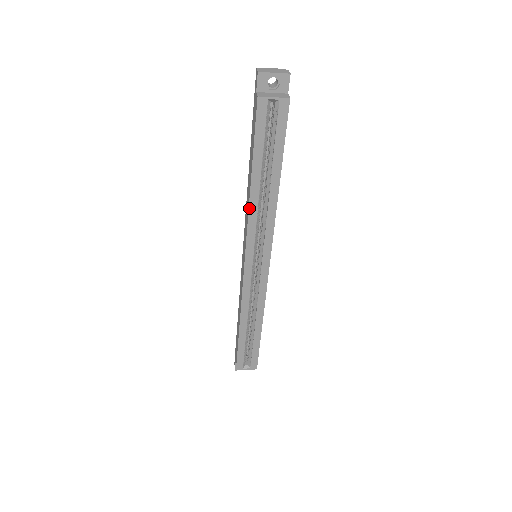
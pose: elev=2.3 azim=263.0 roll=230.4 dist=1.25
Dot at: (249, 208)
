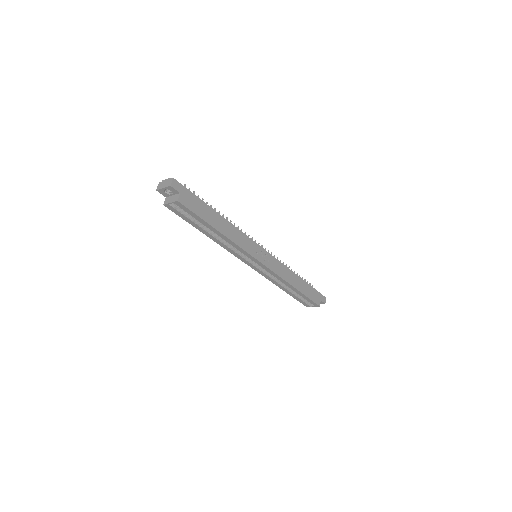
Dot at: occluded
